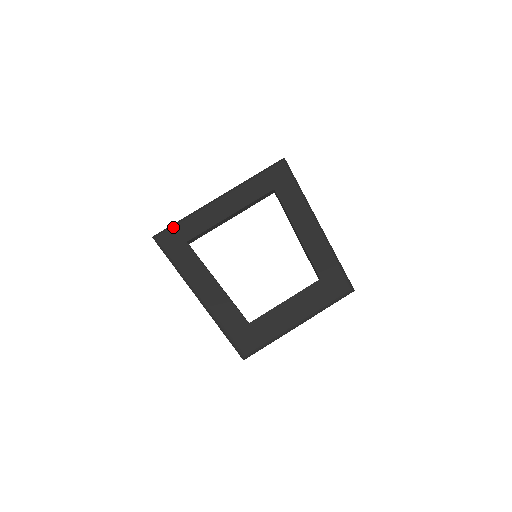
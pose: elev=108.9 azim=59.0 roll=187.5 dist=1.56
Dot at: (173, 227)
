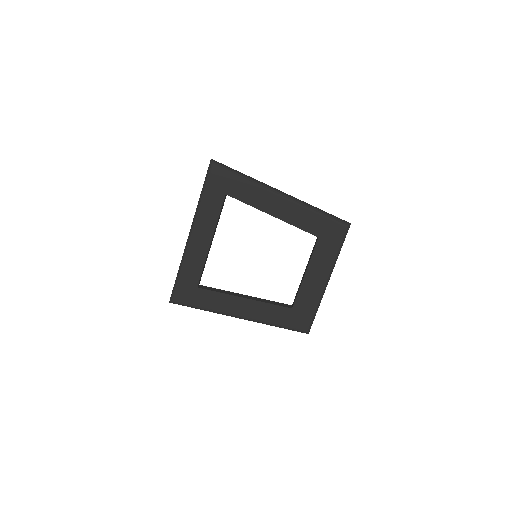
Dot at: (177, 285)
